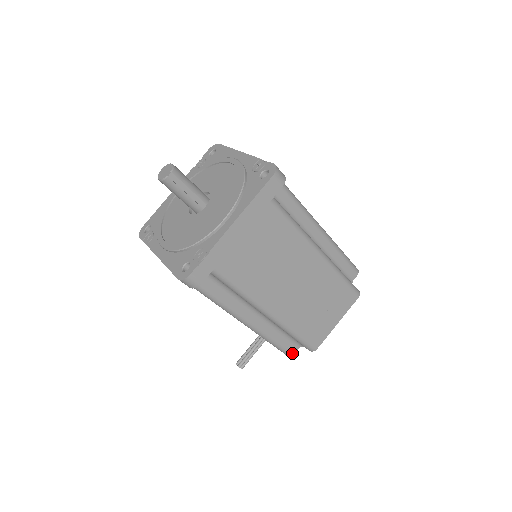
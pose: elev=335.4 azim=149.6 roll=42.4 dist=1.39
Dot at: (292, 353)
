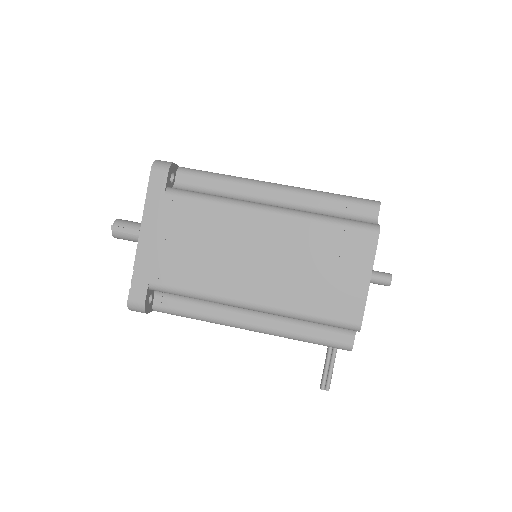
Dot at: (350, 345)
